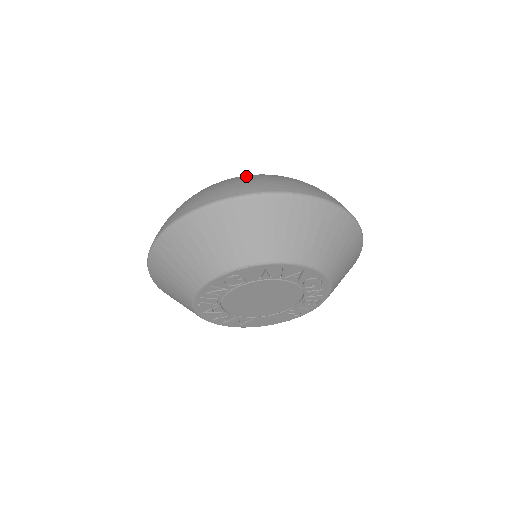
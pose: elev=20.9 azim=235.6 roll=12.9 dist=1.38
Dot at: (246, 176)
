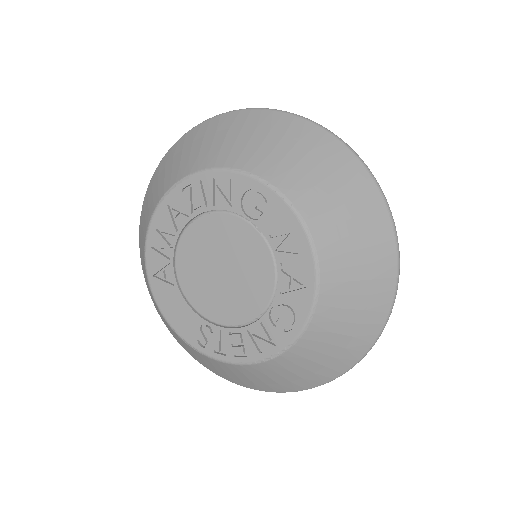
Dot at: occluded
